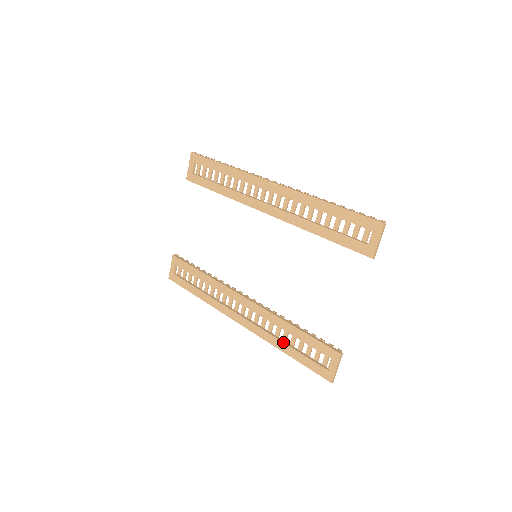
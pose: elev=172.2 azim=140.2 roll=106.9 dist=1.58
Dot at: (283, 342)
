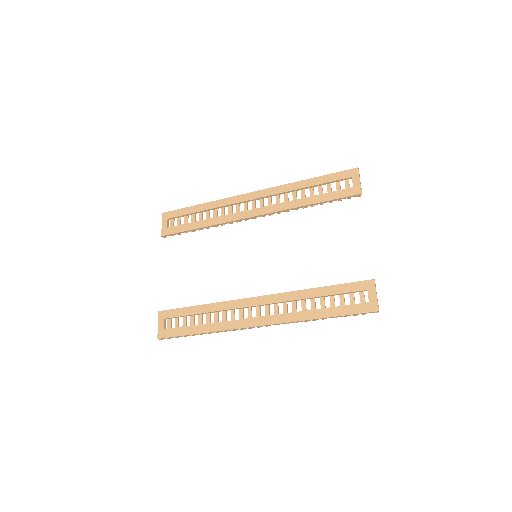
Dot at: (314, 309)
